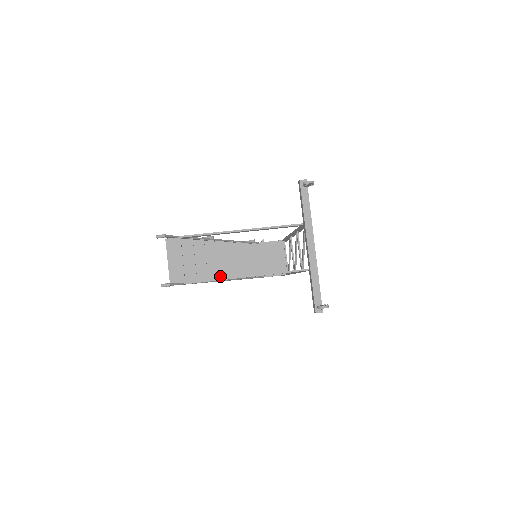
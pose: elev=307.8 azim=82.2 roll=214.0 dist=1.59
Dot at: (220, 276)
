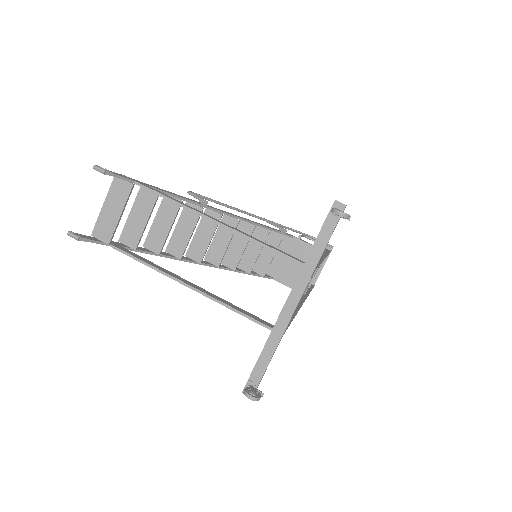
Dot at: (193, 254)
